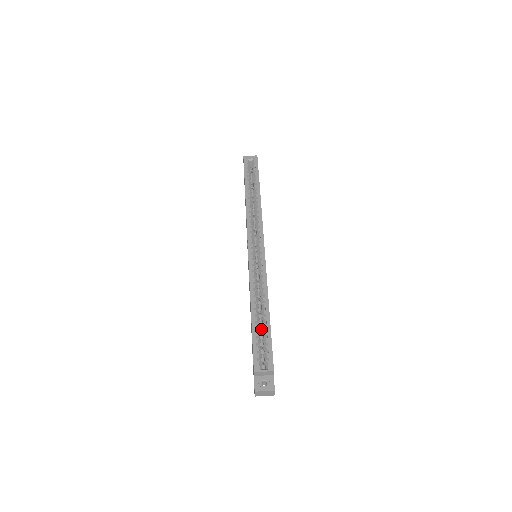
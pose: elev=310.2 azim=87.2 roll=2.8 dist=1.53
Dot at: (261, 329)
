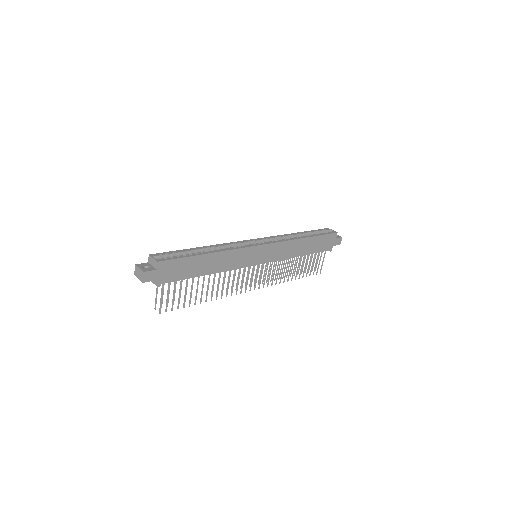
Dot at: occluded
